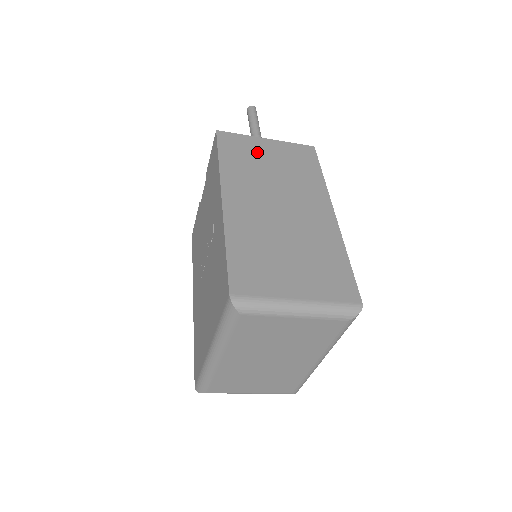
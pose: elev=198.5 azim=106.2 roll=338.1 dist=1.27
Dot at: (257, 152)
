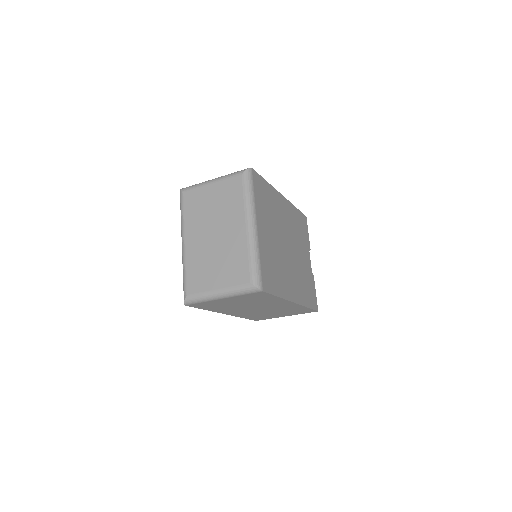
Dot at: occluded
